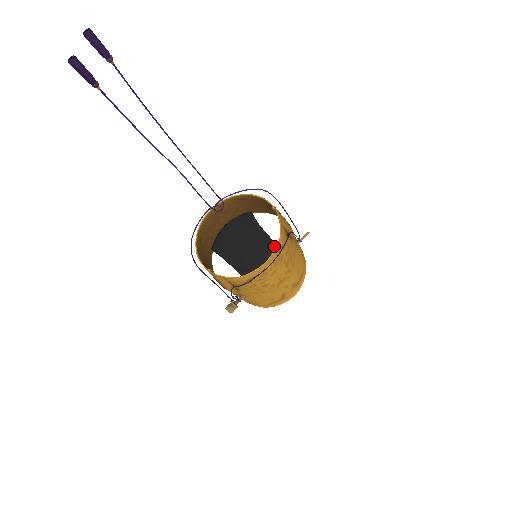
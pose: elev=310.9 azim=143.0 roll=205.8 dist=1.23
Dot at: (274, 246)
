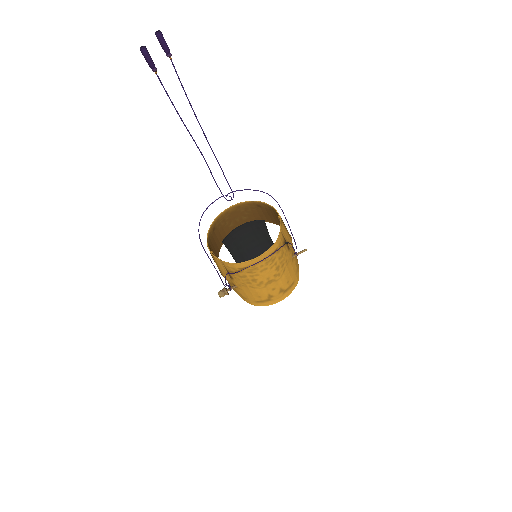
Dot at: occluded
